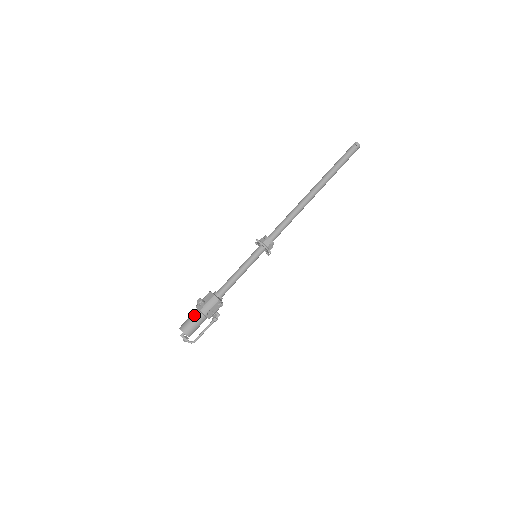
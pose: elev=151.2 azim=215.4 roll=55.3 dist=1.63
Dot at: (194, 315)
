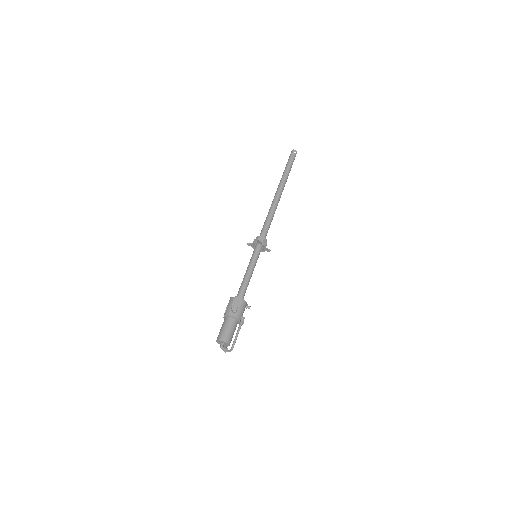
Dot at: (230, 323)
